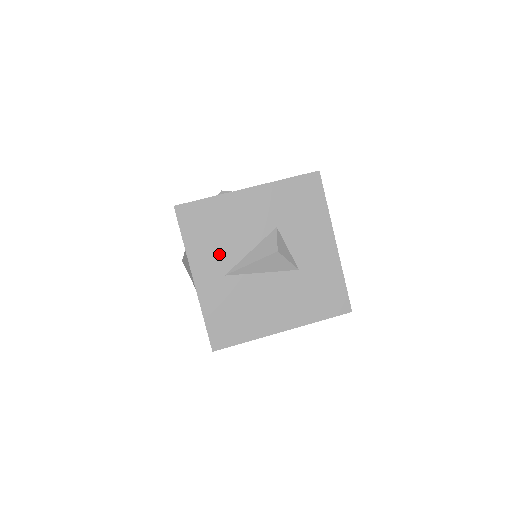
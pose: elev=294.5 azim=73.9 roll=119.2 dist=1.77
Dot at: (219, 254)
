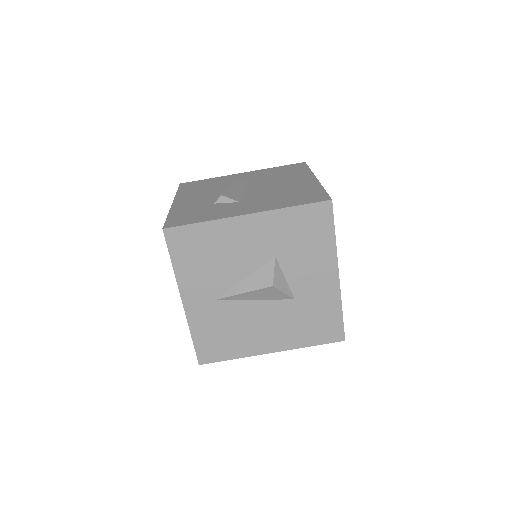
Dot at: (210, 279)
